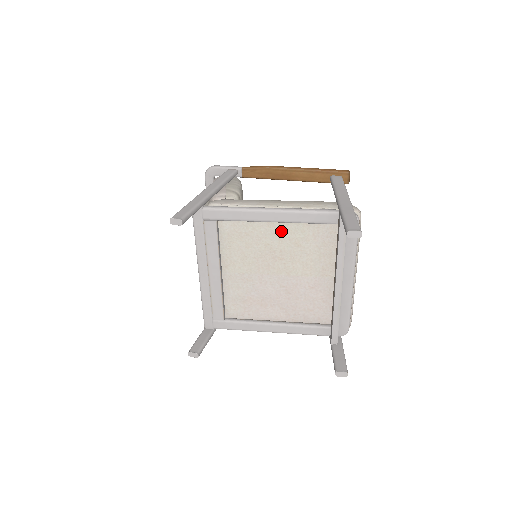
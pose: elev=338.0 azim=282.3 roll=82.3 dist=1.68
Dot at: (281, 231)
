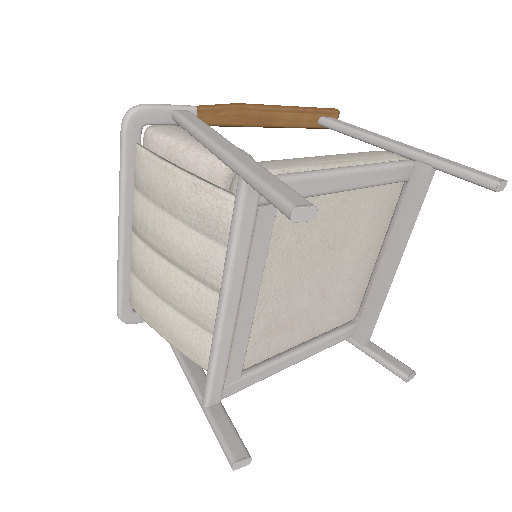
Dot at: (344, 204)
